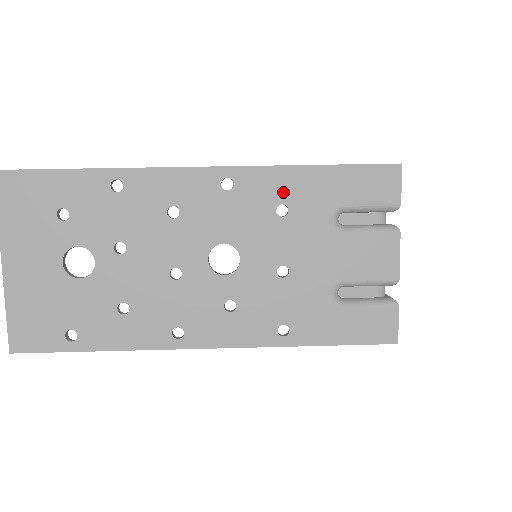
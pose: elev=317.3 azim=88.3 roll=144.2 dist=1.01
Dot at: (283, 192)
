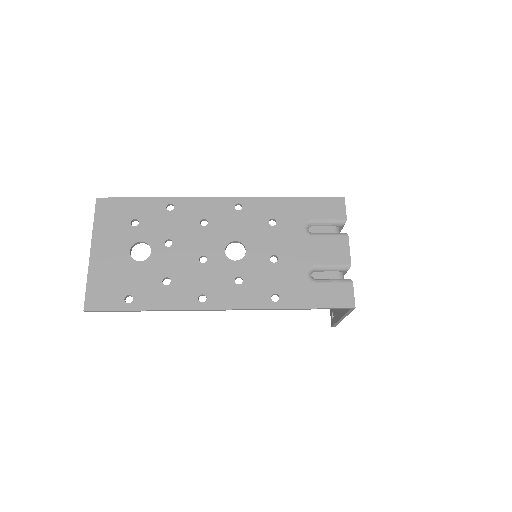
Dot at: (273, 212)
